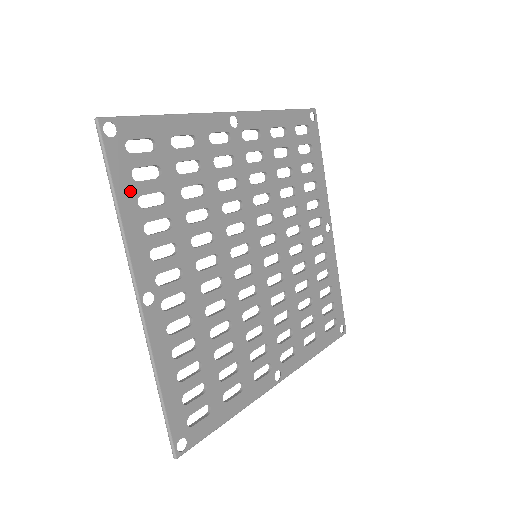
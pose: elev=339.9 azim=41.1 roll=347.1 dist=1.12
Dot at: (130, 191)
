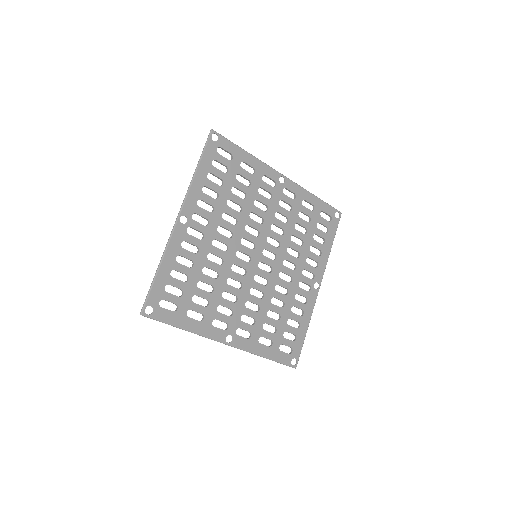
Dot at: (207, 167)
